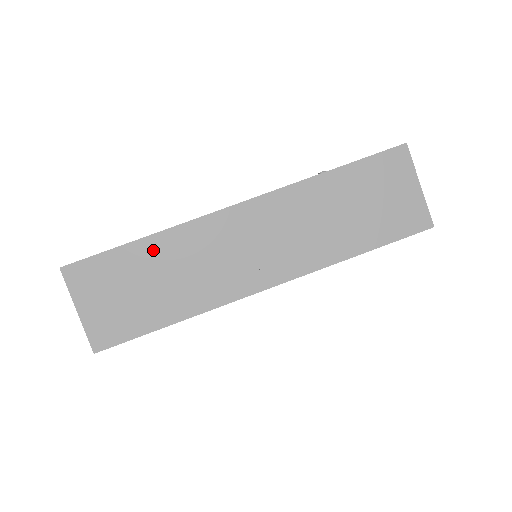
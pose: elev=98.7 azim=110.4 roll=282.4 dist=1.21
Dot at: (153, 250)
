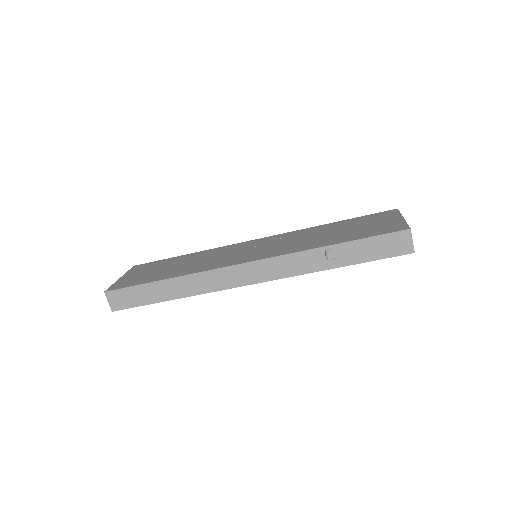
Dot at: occluded
